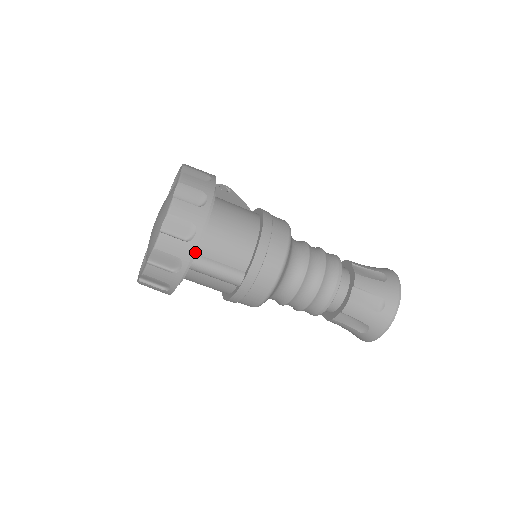
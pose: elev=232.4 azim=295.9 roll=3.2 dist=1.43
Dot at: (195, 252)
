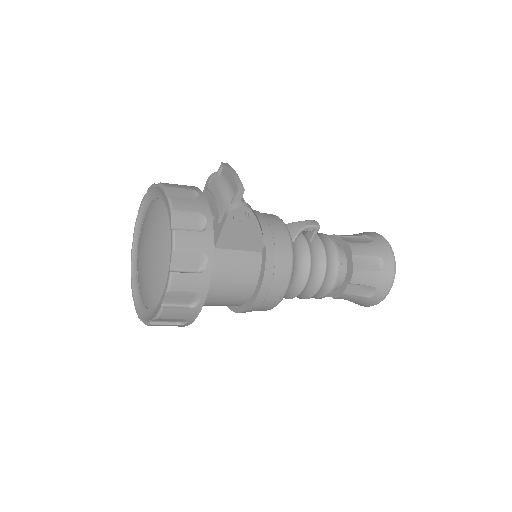
Dot at: occluded
